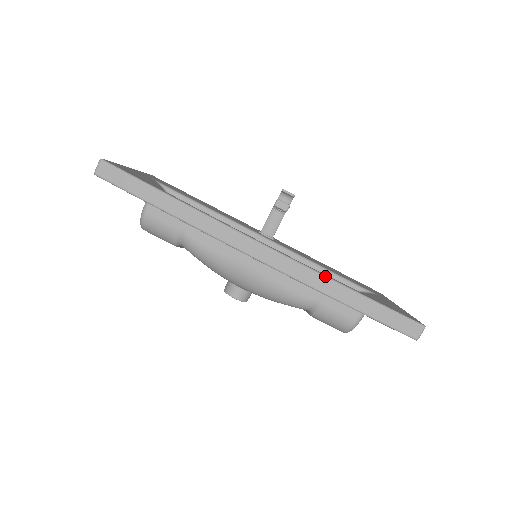
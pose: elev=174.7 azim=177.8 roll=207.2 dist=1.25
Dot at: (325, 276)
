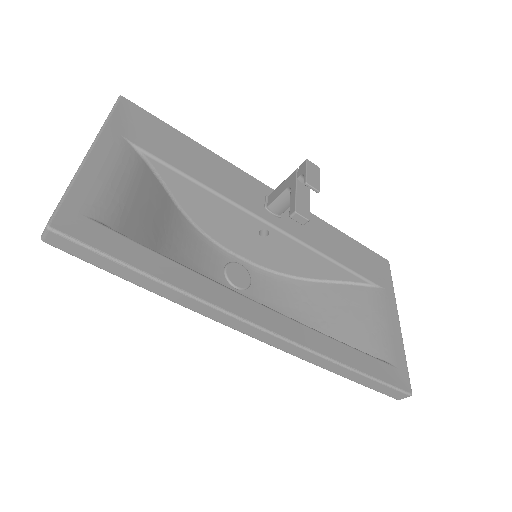
Dot at: (326, 358)
